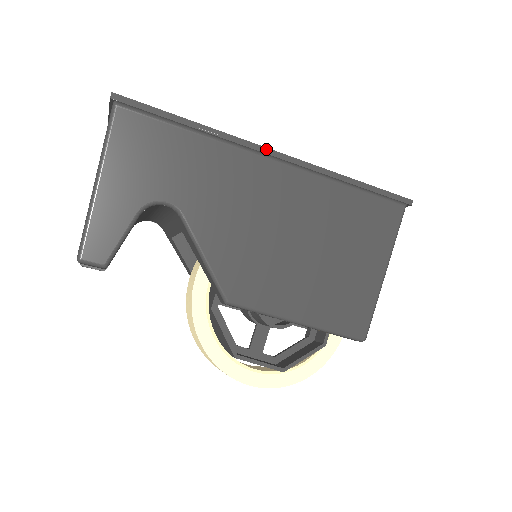
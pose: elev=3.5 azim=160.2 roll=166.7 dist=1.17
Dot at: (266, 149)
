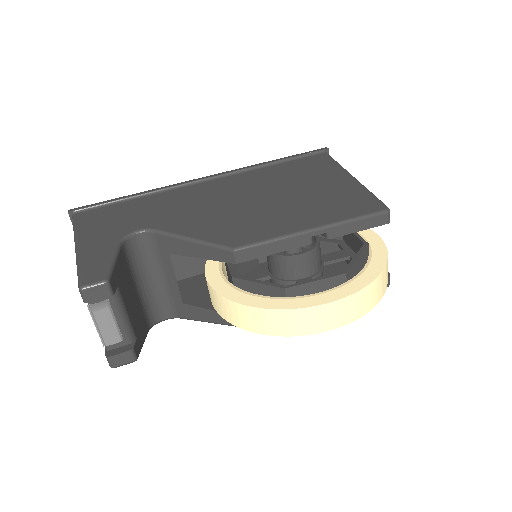
Dot at: (194, 180)
